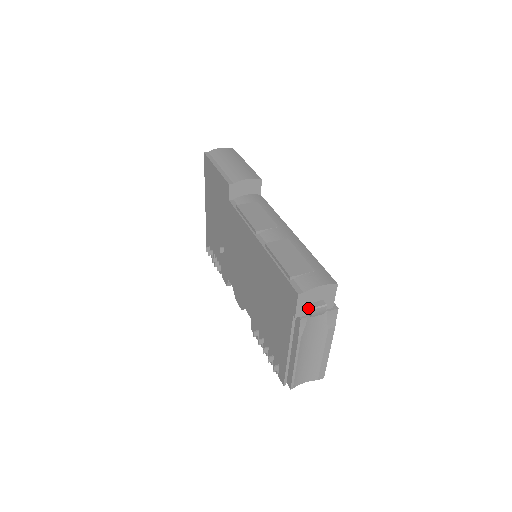
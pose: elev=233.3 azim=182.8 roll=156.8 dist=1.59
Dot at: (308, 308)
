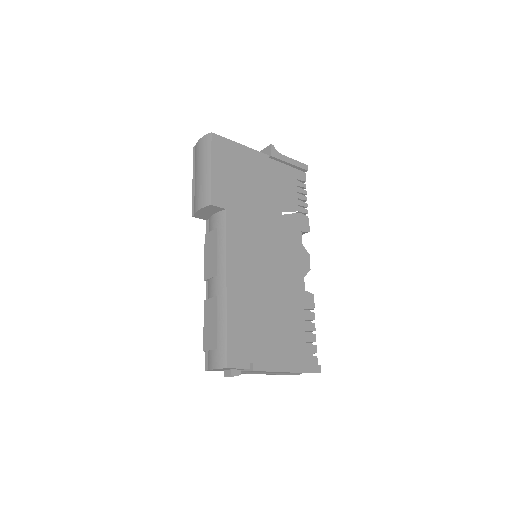
Dot at: occluded
